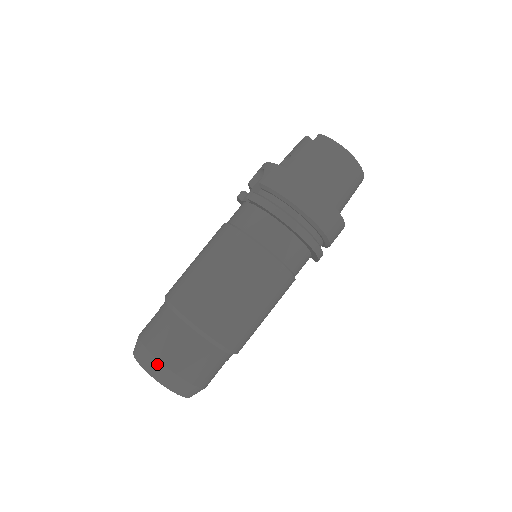
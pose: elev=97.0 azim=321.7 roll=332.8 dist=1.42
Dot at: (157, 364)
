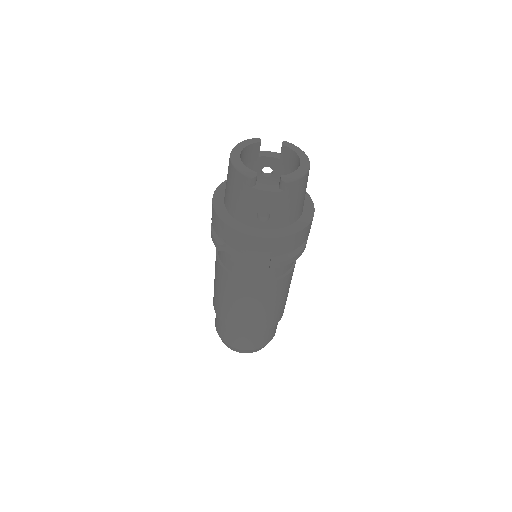
Dot at: occluded
